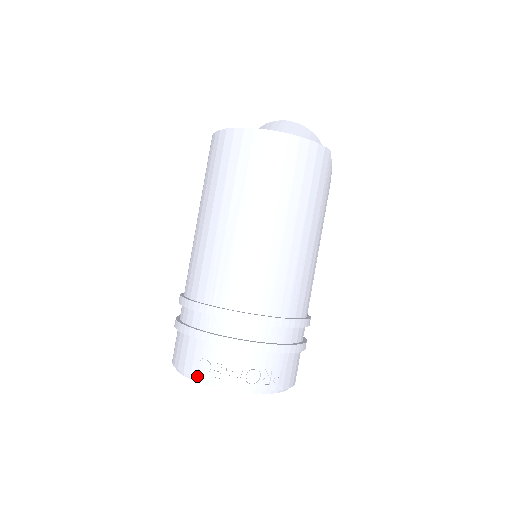
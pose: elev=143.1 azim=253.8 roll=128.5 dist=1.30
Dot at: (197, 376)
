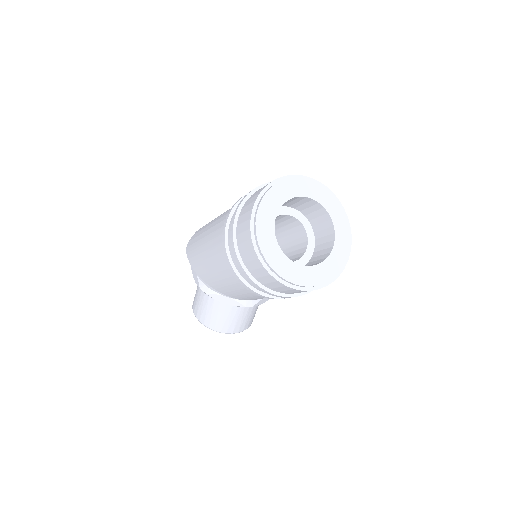
Dot at: (284, 176)
